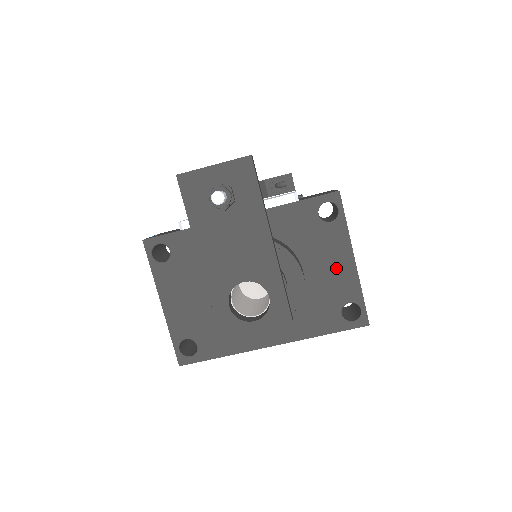
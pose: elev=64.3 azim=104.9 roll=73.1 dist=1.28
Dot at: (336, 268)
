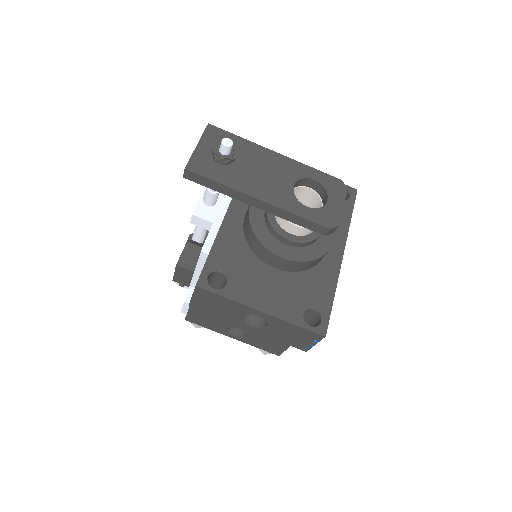
Dot at: occluded
